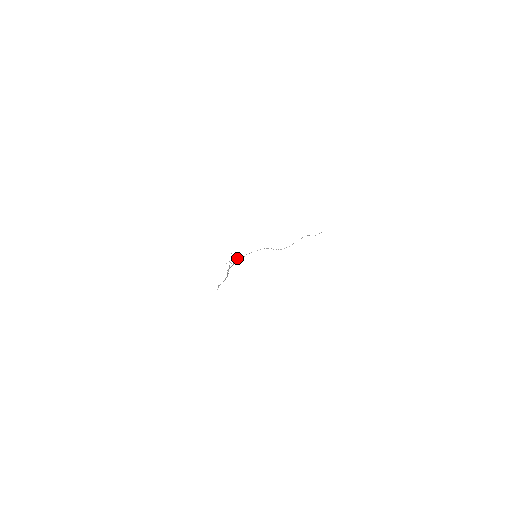
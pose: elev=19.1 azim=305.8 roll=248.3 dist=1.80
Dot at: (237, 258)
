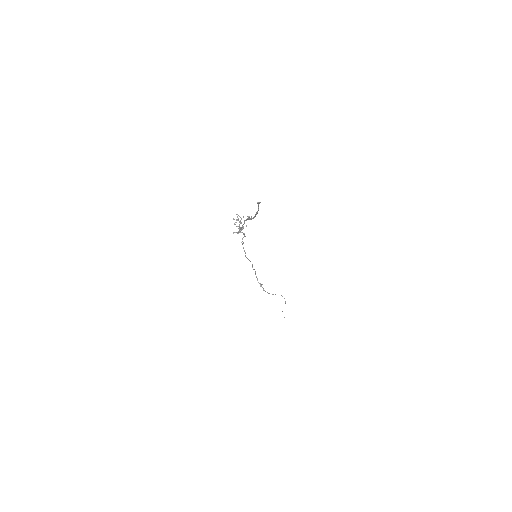
Dot at: (246, 226)
